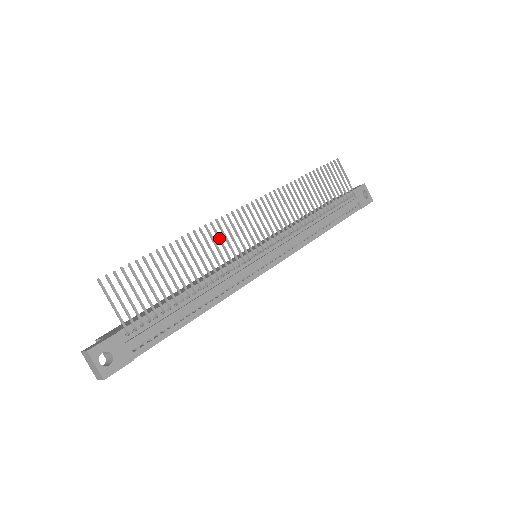
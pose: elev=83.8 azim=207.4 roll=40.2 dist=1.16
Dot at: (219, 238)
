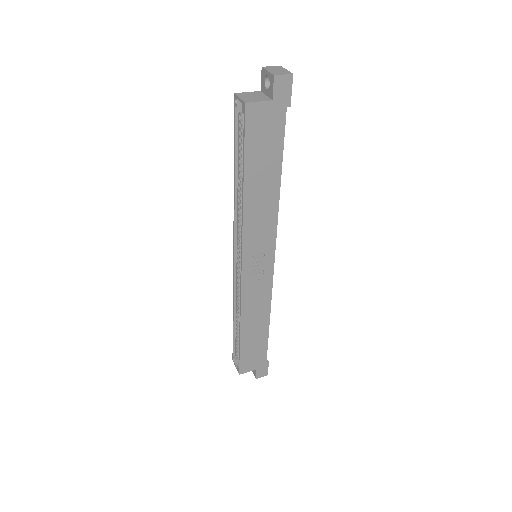
Dot at: occluded
